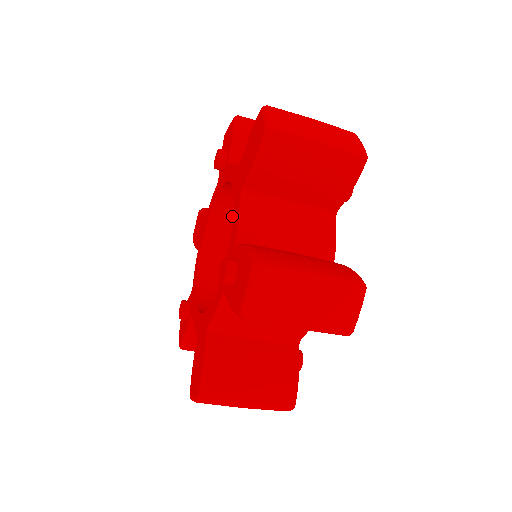
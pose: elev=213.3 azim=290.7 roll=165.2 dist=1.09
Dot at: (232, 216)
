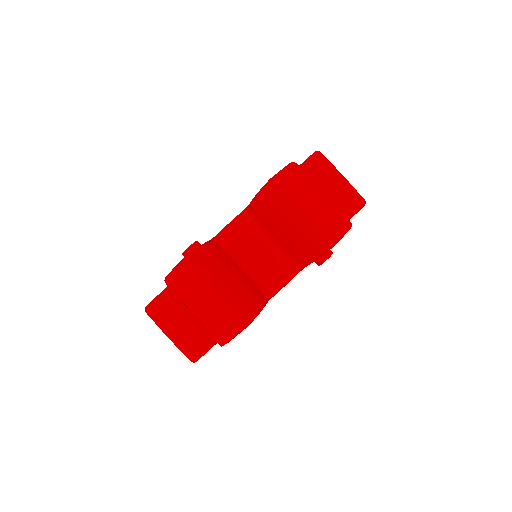
Dot at: occluded
